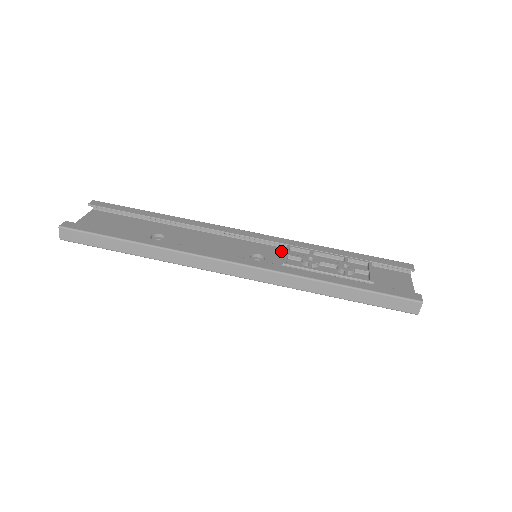
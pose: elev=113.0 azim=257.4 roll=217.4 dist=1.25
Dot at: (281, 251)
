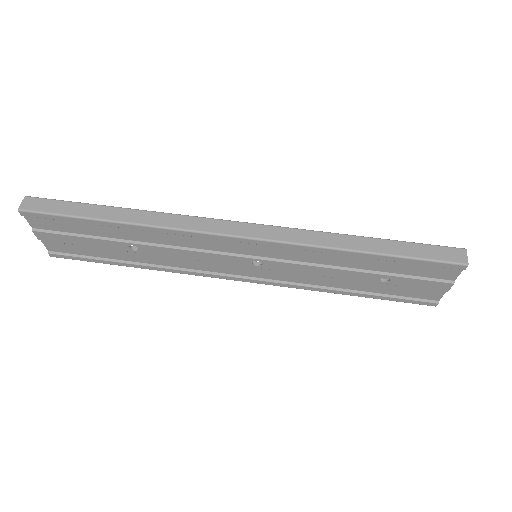
Dot at: occluded
